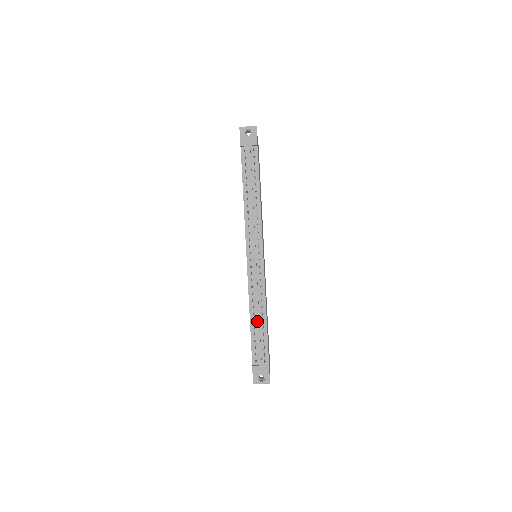
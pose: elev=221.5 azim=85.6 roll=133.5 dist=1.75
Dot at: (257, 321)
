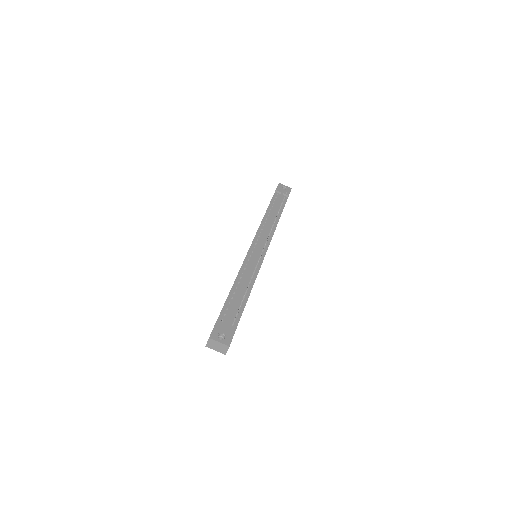
Dot at: (241, 288)
